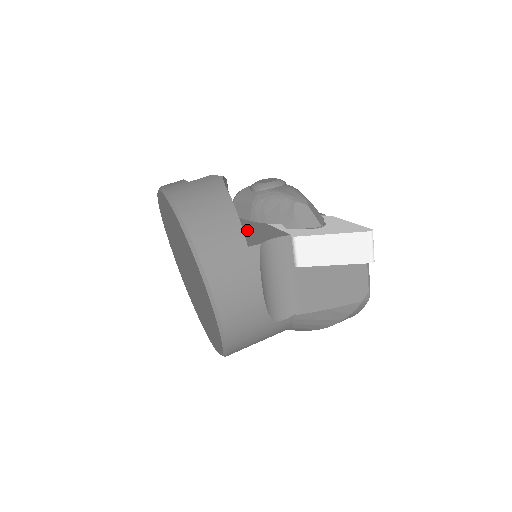
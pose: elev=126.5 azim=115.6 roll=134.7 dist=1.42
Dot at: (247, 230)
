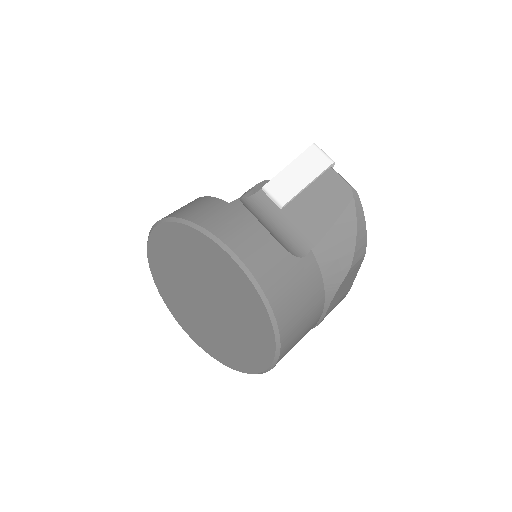
Dot at: occluded
